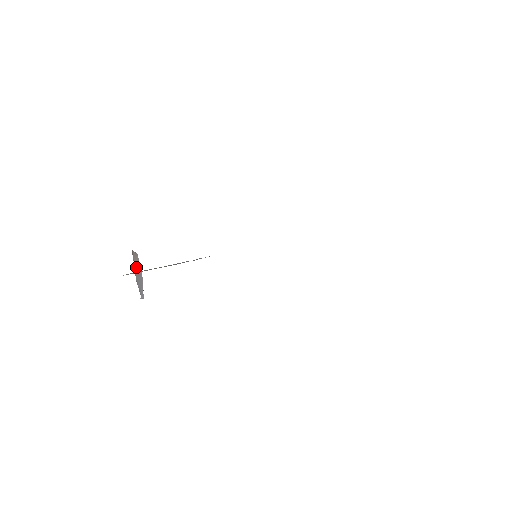
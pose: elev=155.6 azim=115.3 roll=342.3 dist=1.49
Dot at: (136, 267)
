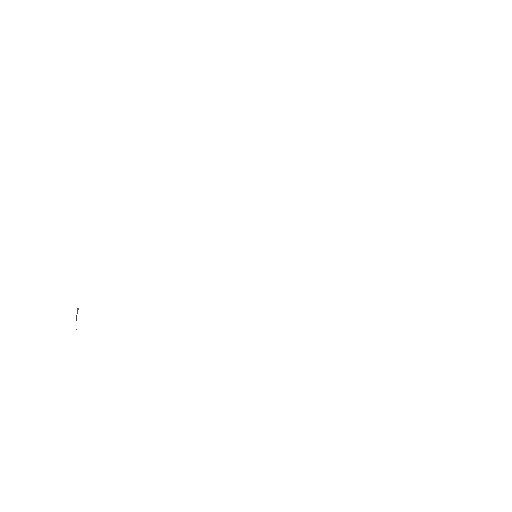
Dot at: occluded
